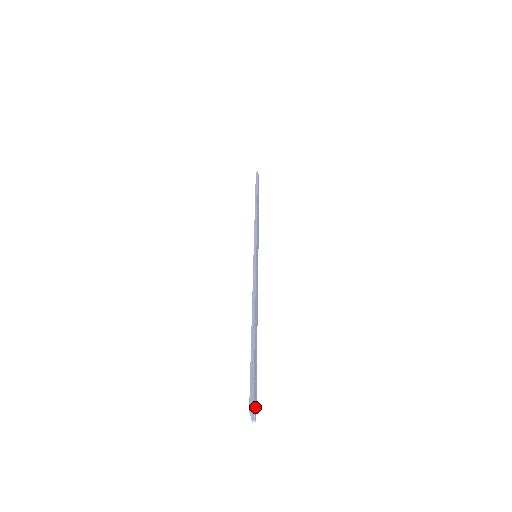
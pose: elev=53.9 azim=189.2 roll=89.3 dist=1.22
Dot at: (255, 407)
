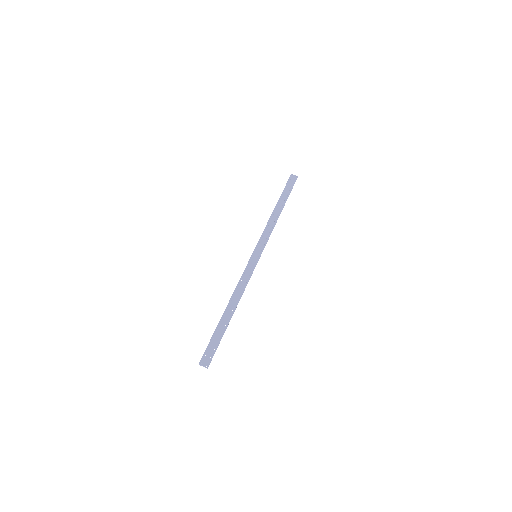
Dot at: (208, 361)
